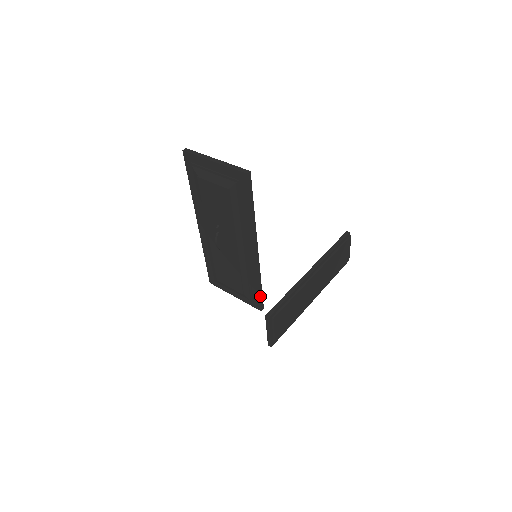
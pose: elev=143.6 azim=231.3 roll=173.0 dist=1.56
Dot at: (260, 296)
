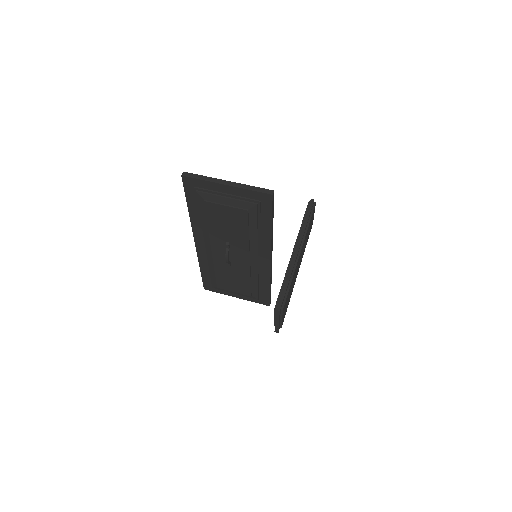
Dot at: (270, 294)
